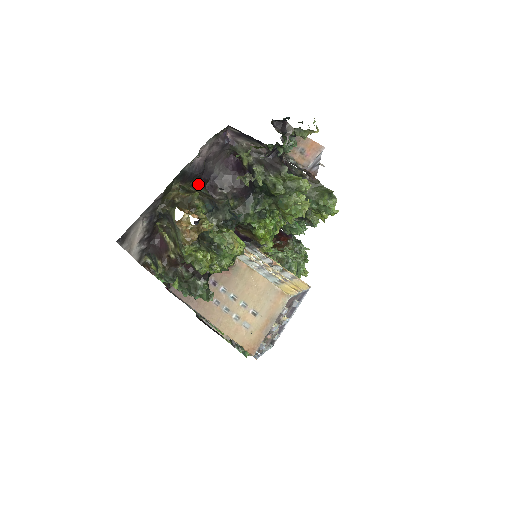
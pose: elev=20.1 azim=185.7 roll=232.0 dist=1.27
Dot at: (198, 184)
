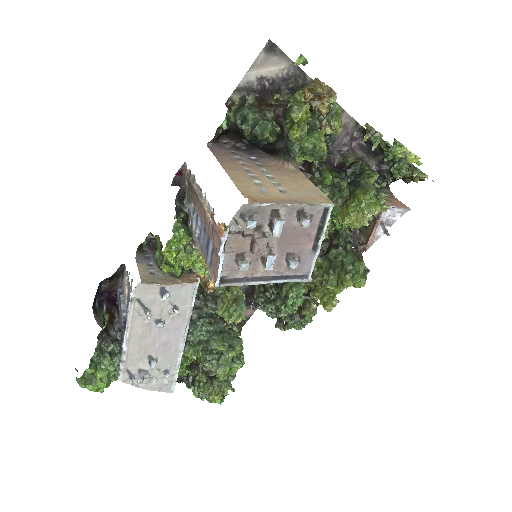
Dot at: occluded
